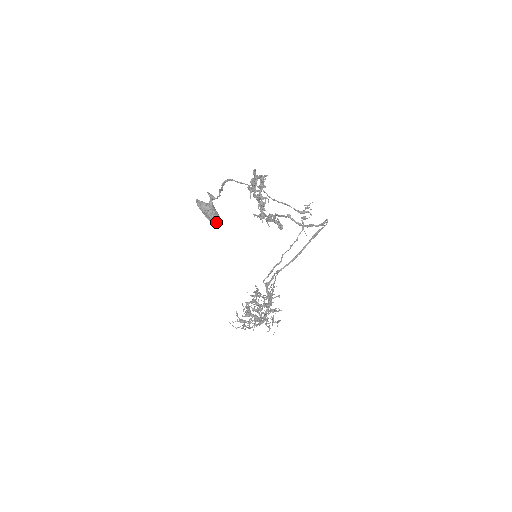
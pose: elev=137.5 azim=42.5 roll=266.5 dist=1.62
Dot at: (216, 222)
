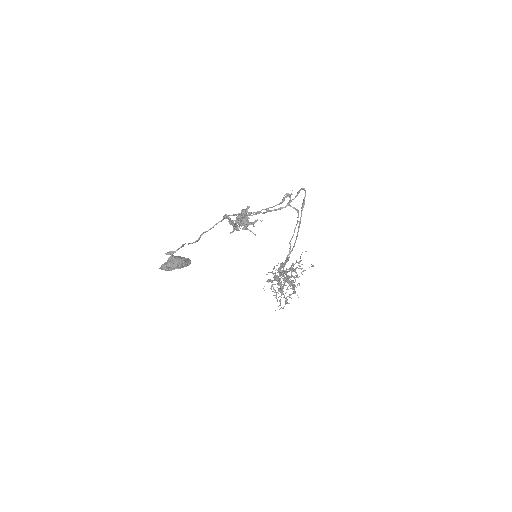
Dot at: (187, 264)
